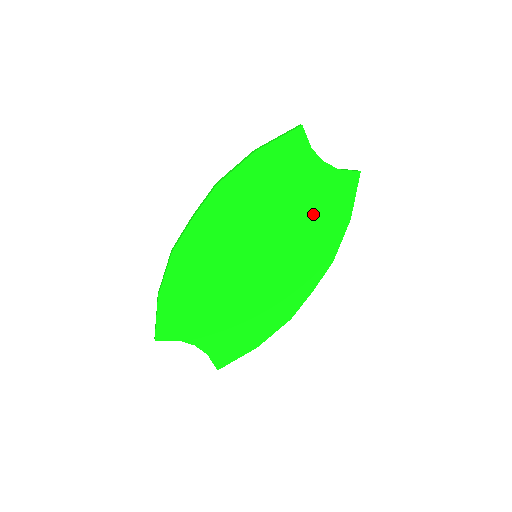
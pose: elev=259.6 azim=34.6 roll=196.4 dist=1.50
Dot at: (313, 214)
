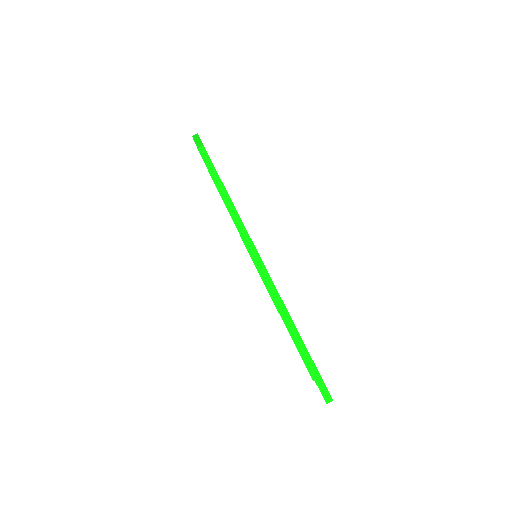
Dot at: occluded
